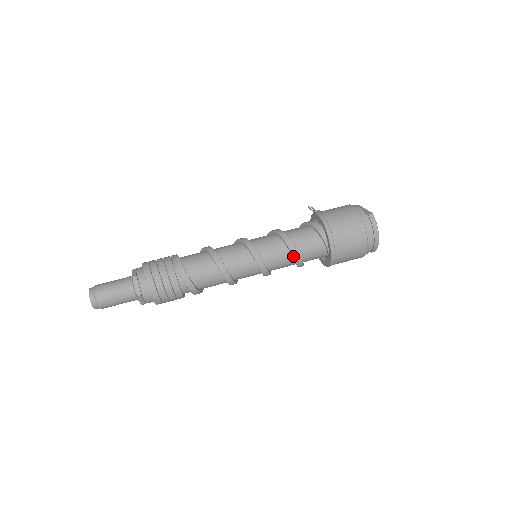
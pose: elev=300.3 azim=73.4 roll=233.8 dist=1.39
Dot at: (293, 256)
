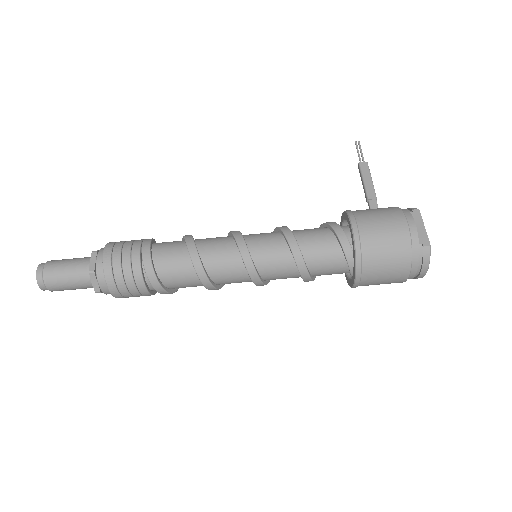
Dot at: (302, 278)
